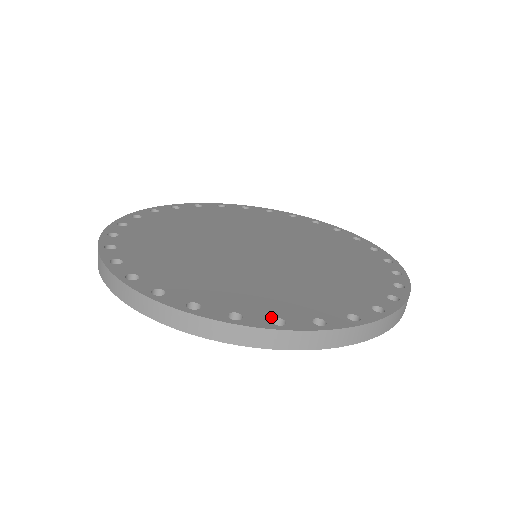
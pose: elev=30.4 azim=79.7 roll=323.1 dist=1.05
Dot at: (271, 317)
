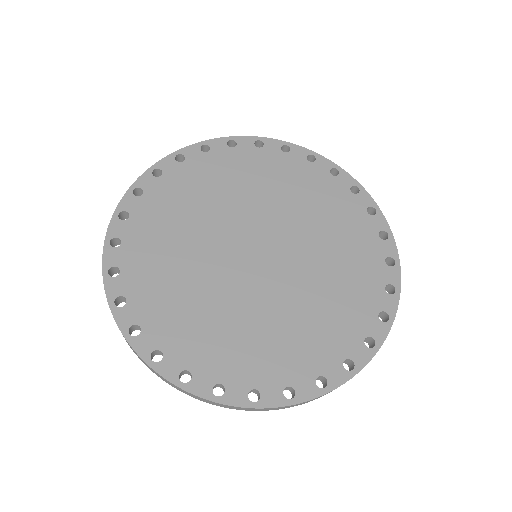
Dot at: (249, 389)
